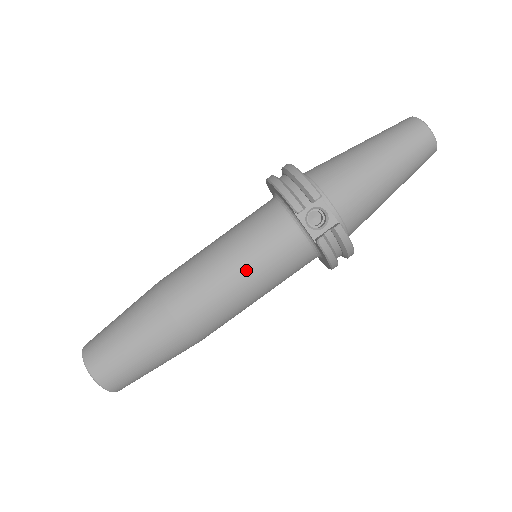
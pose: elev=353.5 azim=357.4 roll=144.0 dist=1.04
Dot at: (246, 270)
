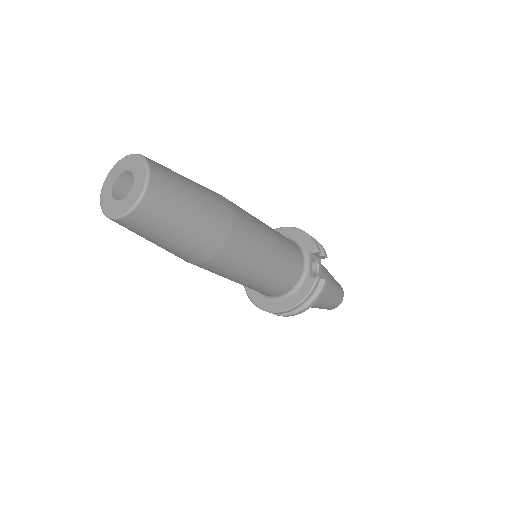
Dot at: (277, 248)
